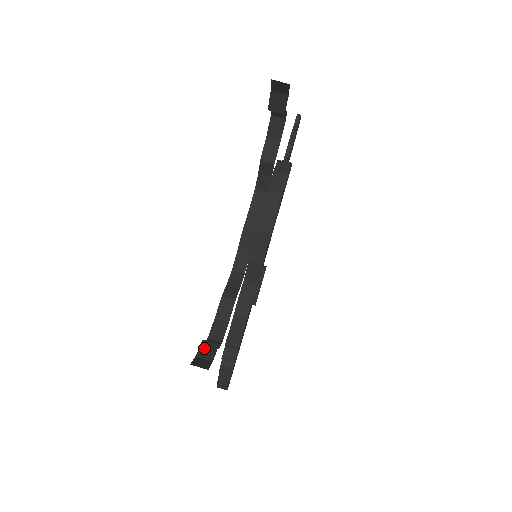
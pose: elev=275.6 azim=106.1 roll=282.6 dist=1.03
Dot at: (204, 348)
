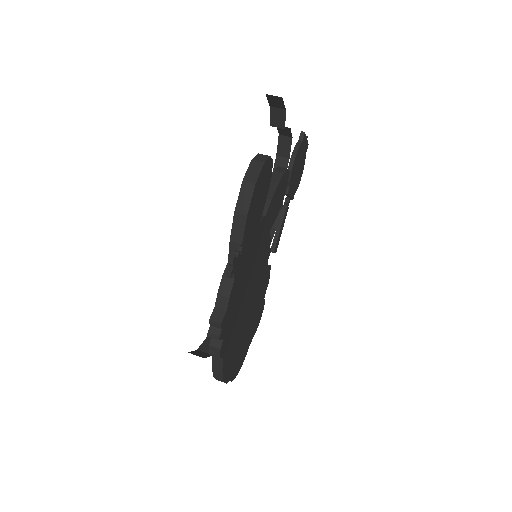
Dot at: (207, 343)
